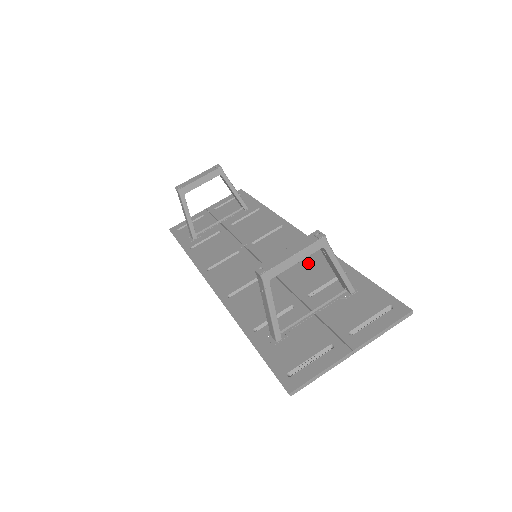
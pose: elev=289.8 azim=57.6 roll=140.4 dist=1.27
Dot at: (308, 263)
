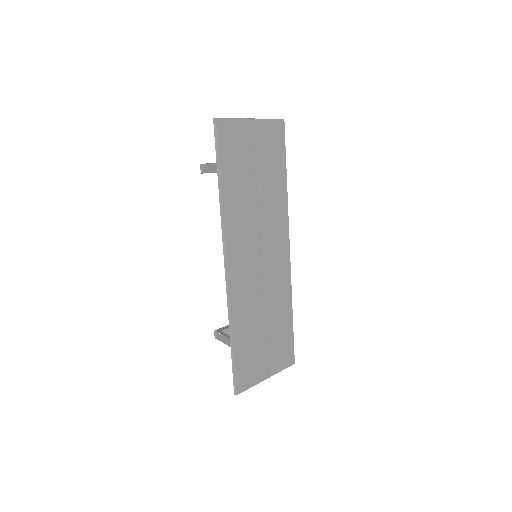
Dot at: (273, 213)
